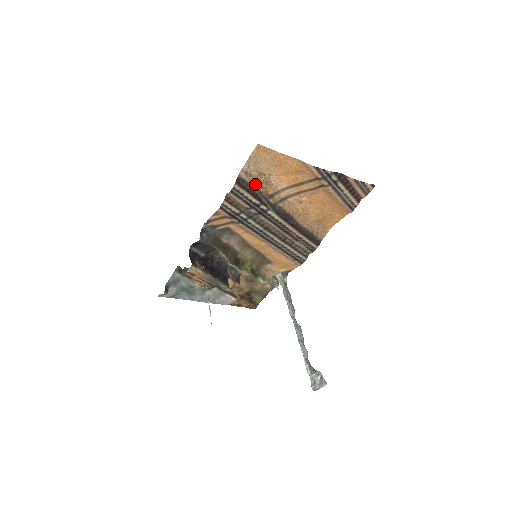
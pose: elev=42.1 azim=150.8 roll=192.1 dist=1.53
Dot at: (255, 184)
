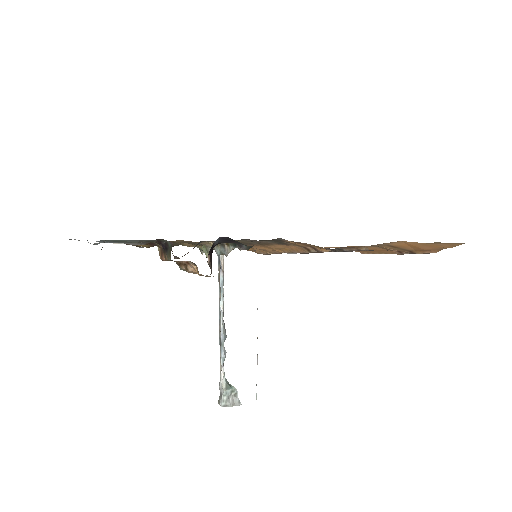
Dot at: occluded
